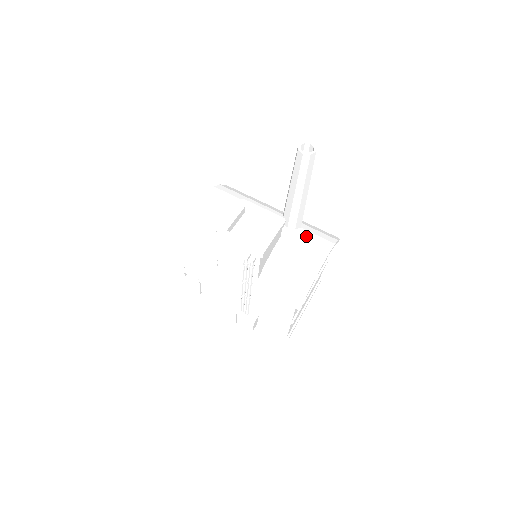
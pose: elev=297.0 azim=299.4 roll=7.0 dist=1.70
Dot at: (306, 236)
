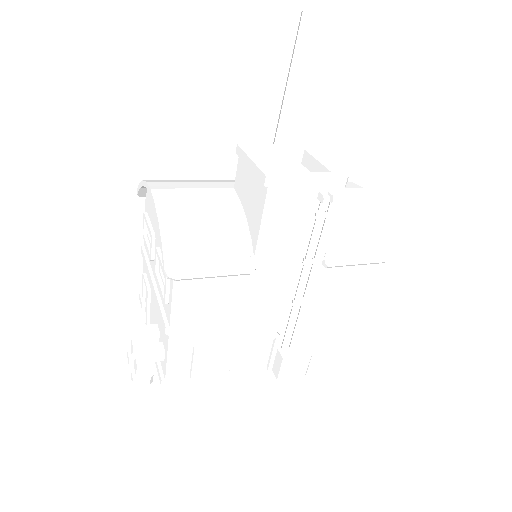
Dot at: occluded
